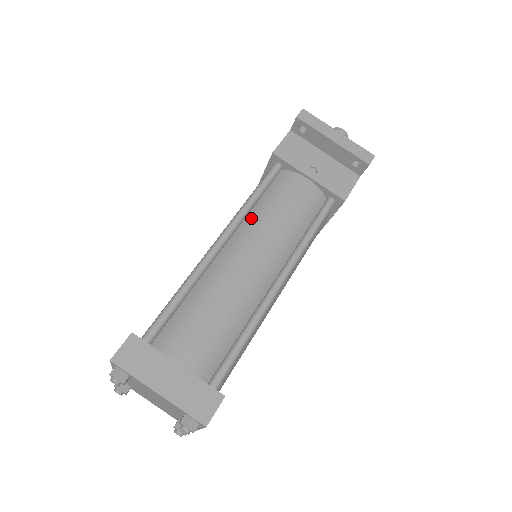
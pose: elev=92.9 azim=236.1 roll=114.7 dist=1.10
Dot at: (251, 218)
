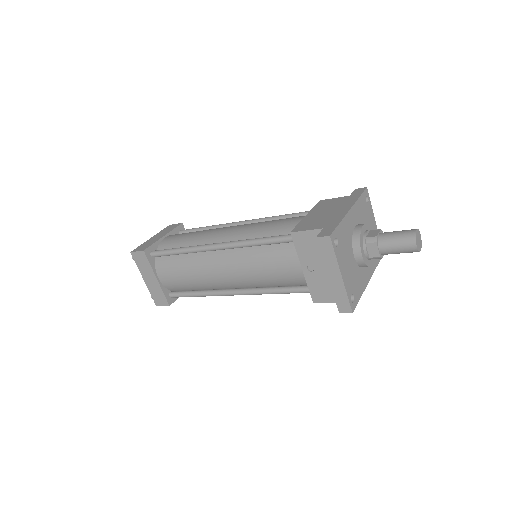
Dot at: (245, 252)
